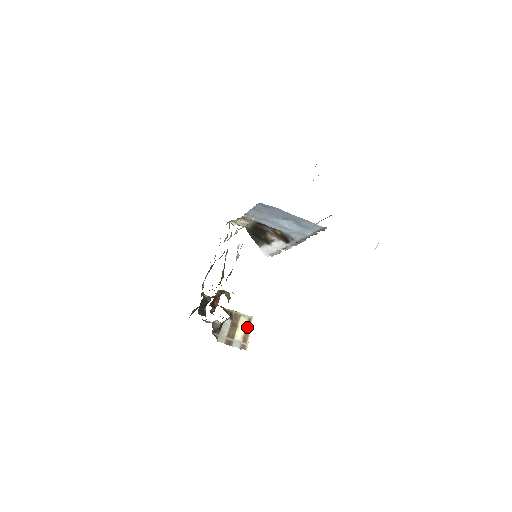
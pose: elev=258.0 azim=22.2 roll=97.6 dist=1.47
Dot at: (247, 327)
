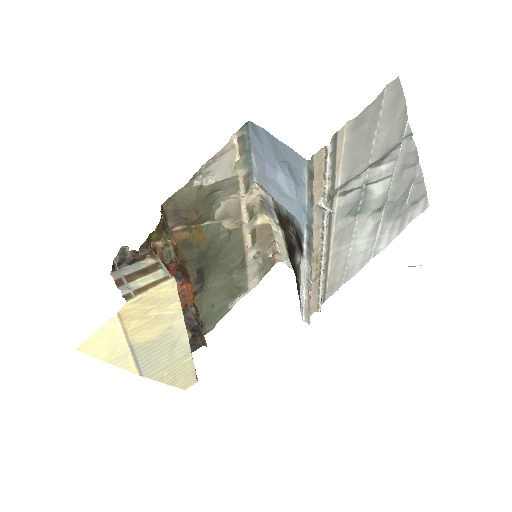
Dot at: (155, 282)
